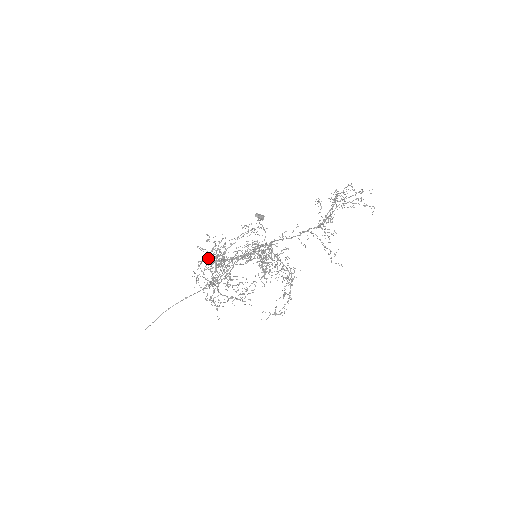
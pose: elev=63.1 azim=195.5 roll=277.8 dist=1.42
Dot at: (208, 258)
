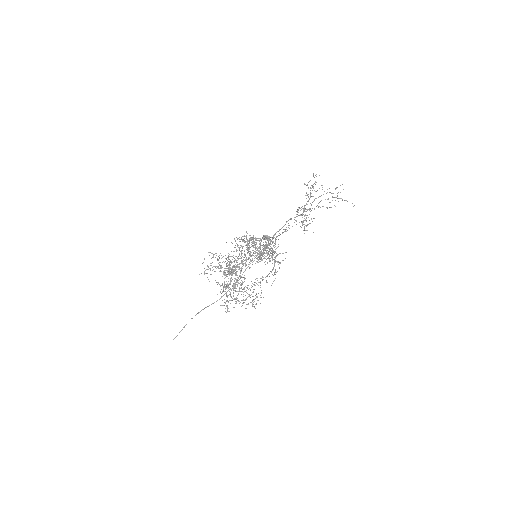
Dot at: (219, 264)
